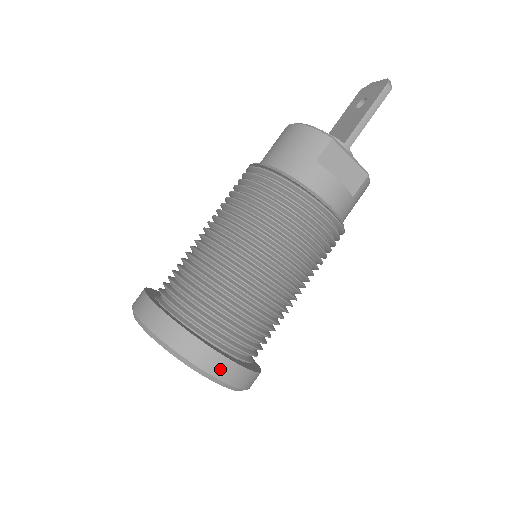
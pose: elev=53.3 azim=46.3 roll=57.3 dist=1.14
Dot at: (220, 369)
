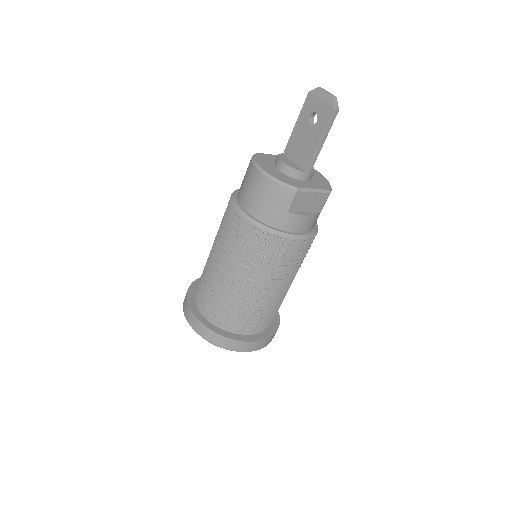
Dot at: (258, 346)
